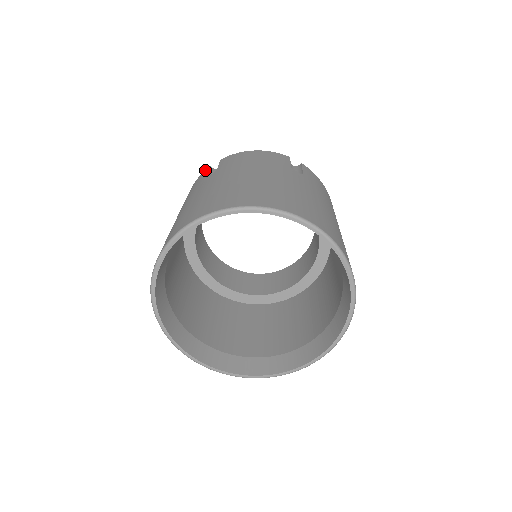
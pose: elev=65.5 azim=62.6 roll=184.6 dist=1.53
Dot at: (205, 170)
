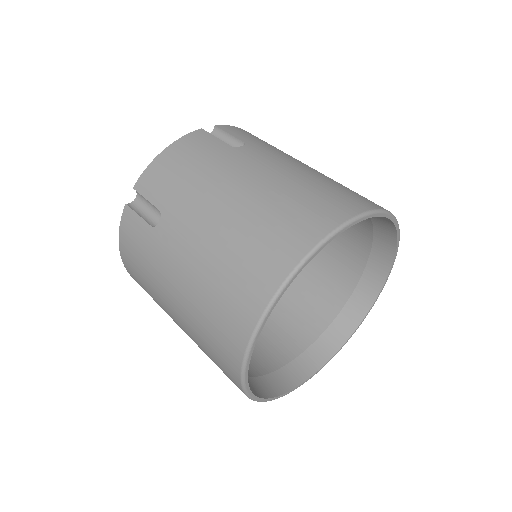
Dot at: (197, 131)
